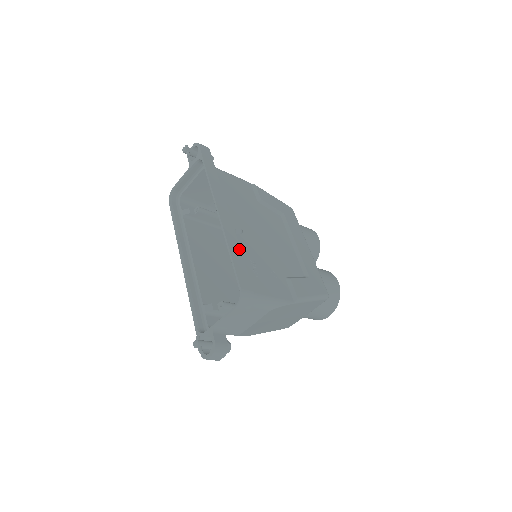
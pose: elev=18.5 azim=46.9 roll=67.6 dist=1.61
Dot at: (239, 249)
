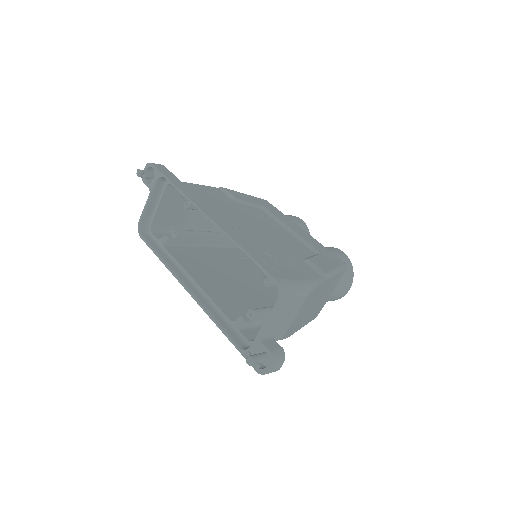
Dot at: (249, 244)
